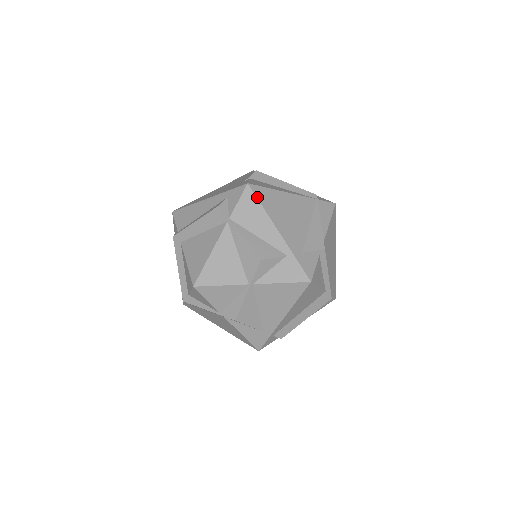
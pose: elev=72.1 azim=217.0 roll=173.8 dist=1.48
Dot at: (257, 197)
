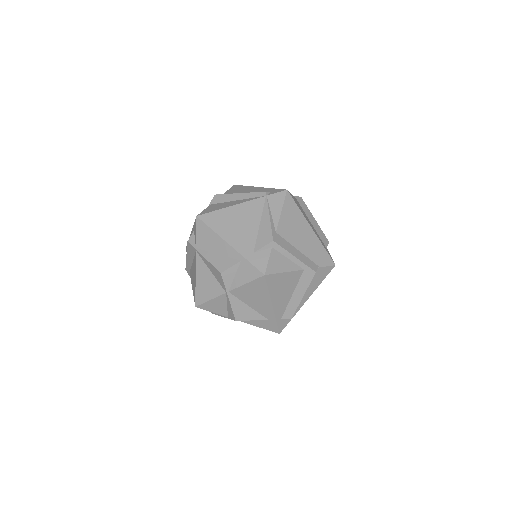
Dot at: (206, 224)
